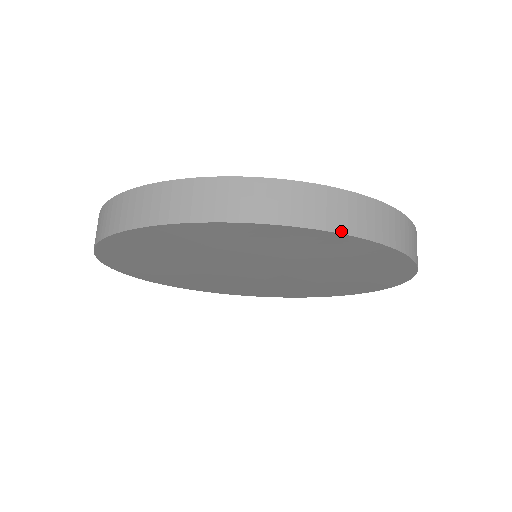
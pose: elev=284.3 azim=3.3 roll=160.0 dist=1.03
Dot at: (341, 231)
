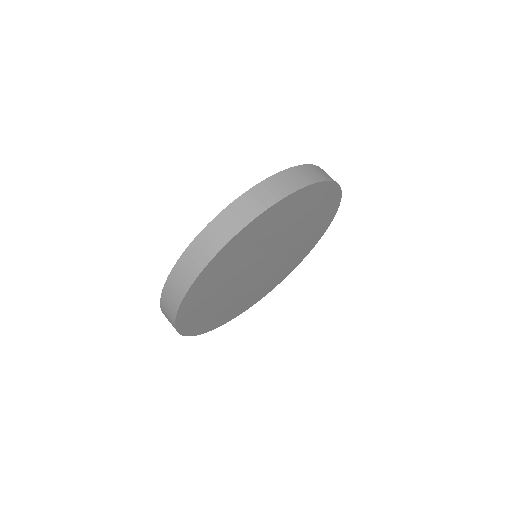
Dot at: (317, 181)
